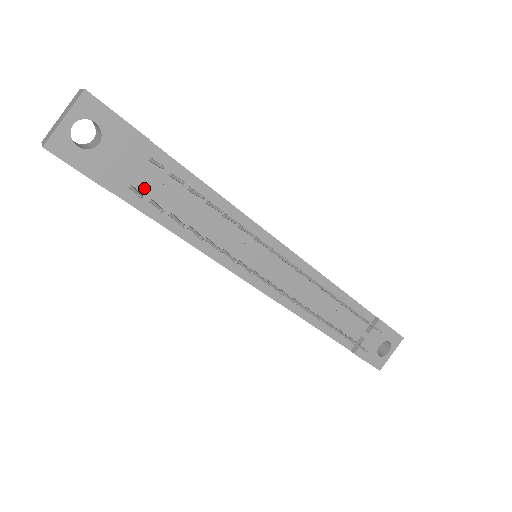
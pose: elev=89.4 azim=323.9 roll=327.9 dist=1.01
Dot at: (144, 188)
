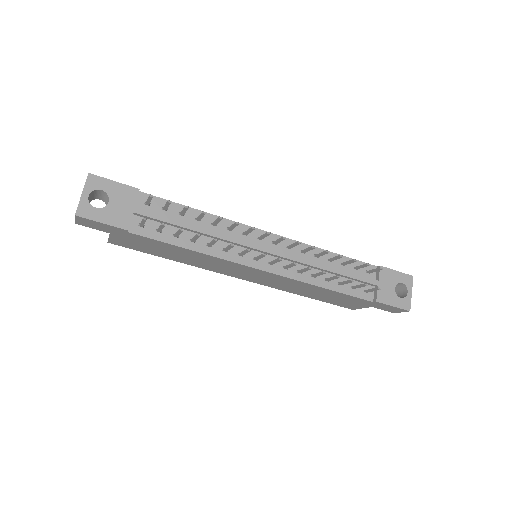
Dot at: (149, 223)
